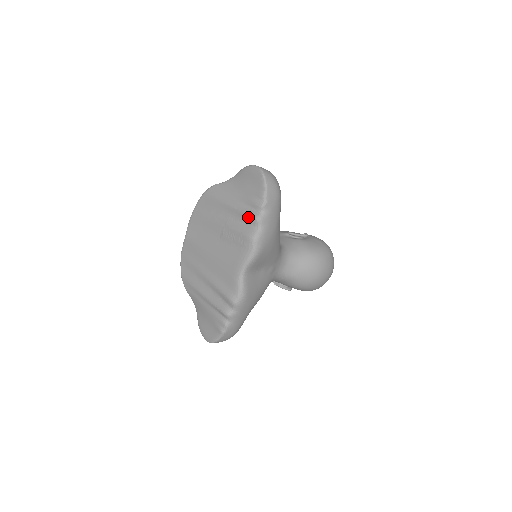
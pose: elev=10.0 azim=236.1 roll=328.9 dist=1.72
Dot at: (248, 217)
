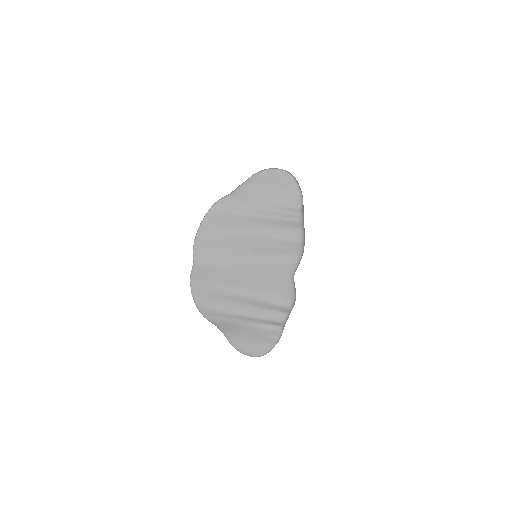
Dot at: (289, 222)
